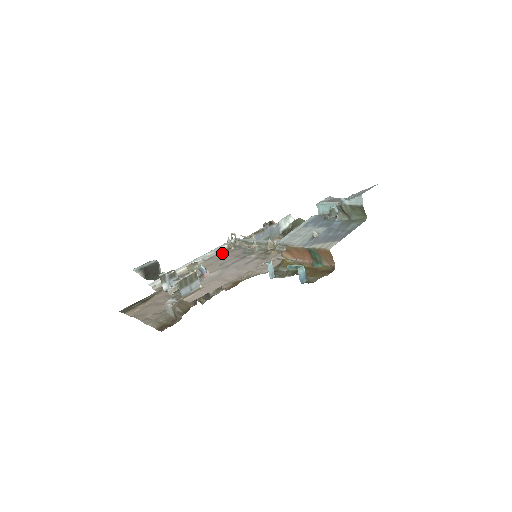
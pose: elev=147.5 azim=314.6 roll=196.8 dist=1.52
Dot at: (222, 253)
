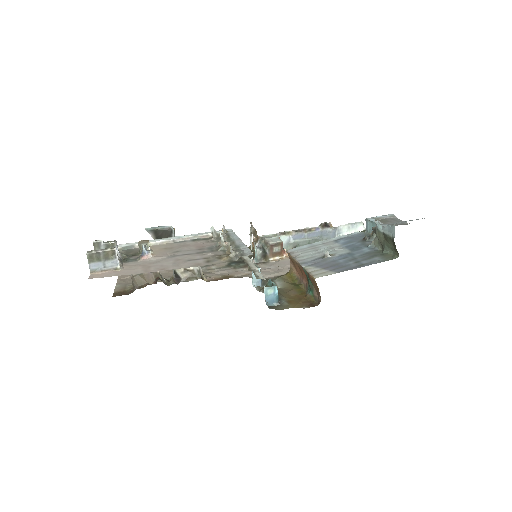
Dot at: (197, 240)
